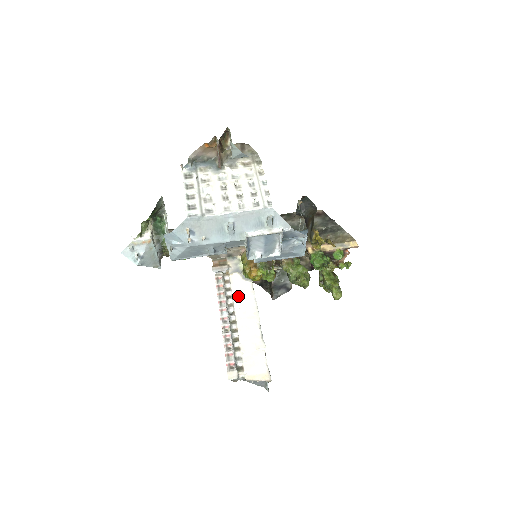
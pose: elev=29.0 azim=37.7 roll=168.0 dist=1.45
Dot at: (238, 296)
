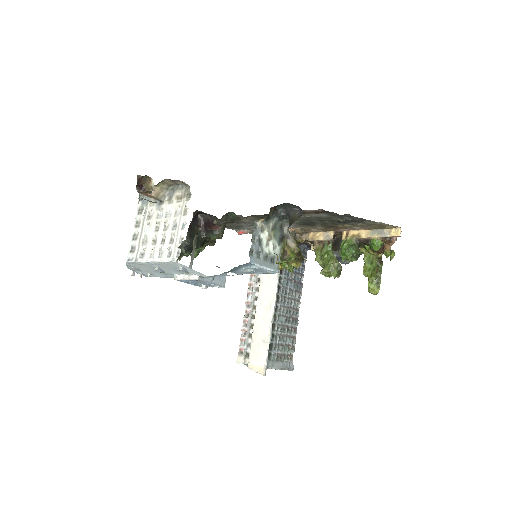
Dot at: (264, 281)
